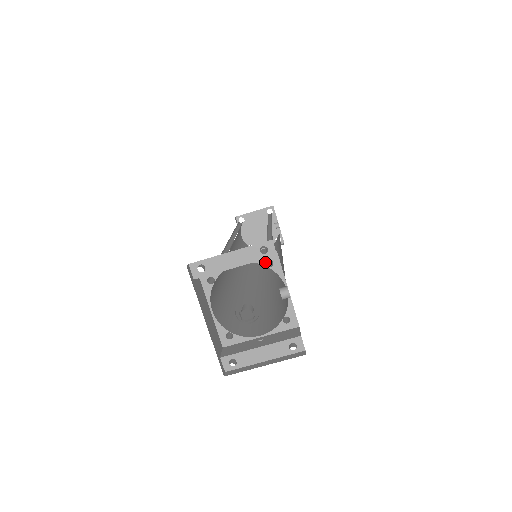
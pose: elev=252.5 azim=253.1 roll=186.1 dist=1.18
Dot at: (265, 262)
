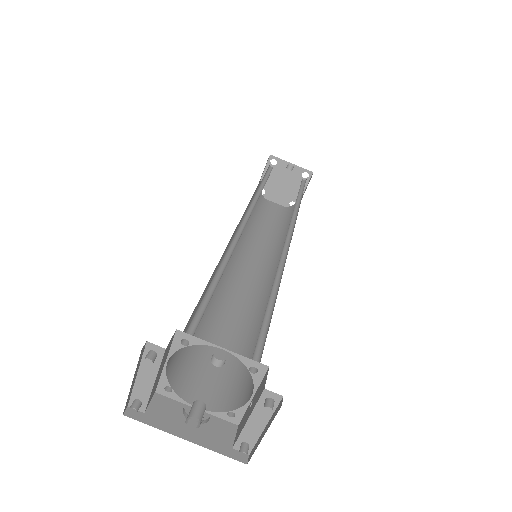
Dot at: (181, 345)
